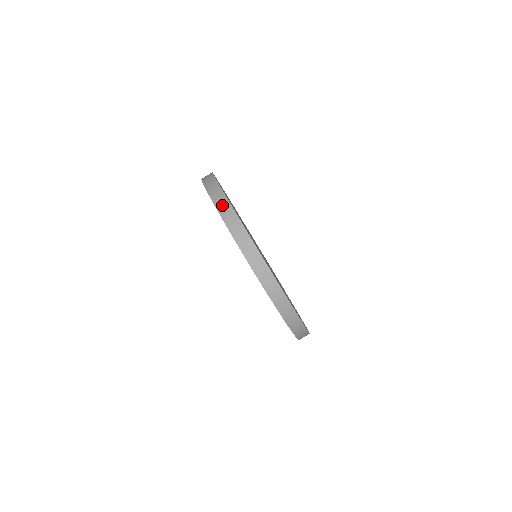
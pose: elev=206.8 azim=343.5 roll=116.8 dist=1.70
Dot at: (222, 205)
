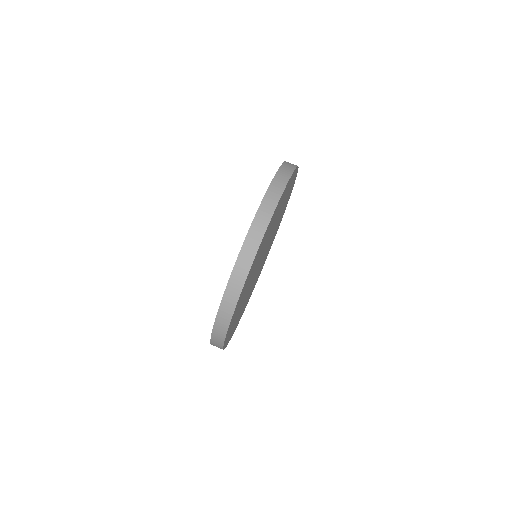
Dot at: (253, 239)
